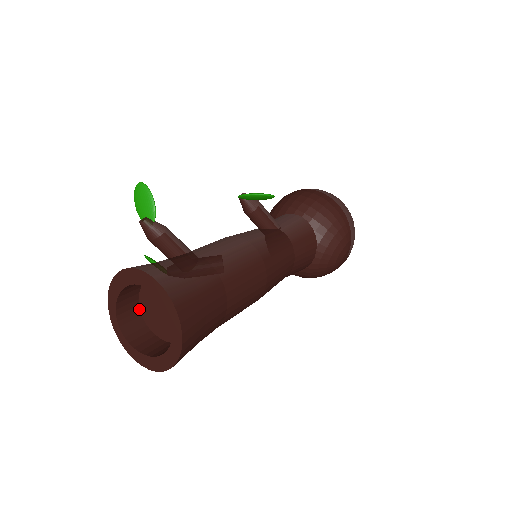
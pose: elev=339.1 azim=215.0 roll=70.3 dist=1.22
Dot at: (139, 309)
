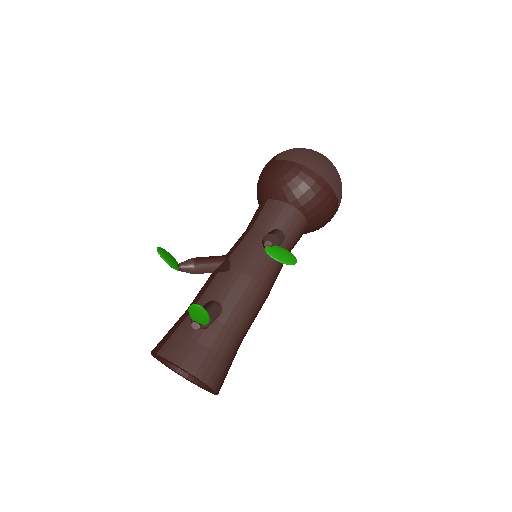
Dot at: occluded
